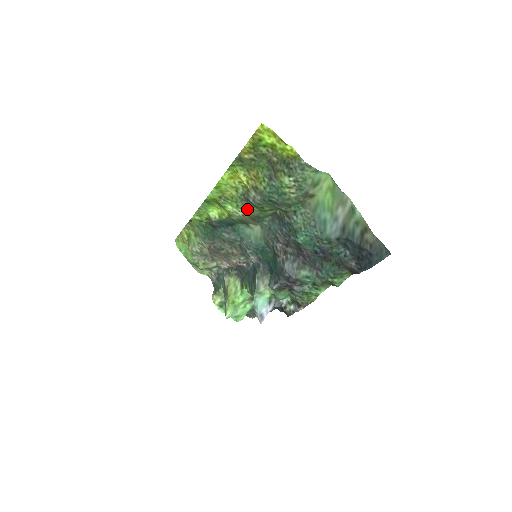
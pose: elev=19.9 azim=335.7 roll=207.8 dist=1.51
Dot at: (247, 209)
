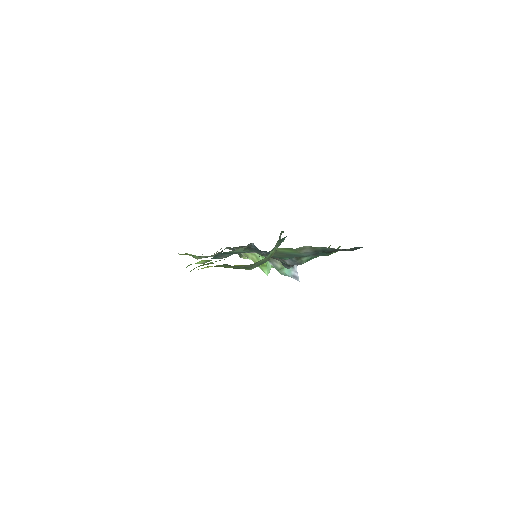
Dot at: occluded
